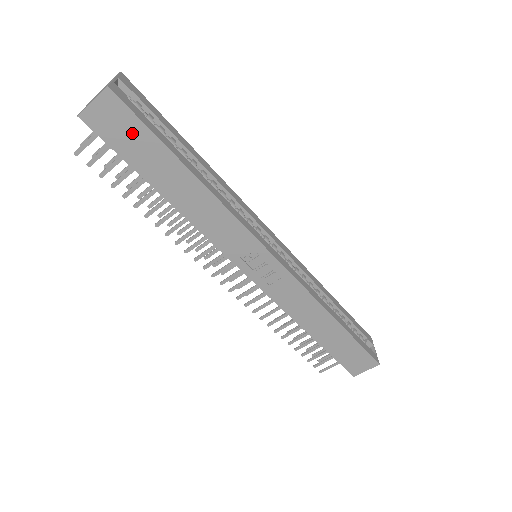
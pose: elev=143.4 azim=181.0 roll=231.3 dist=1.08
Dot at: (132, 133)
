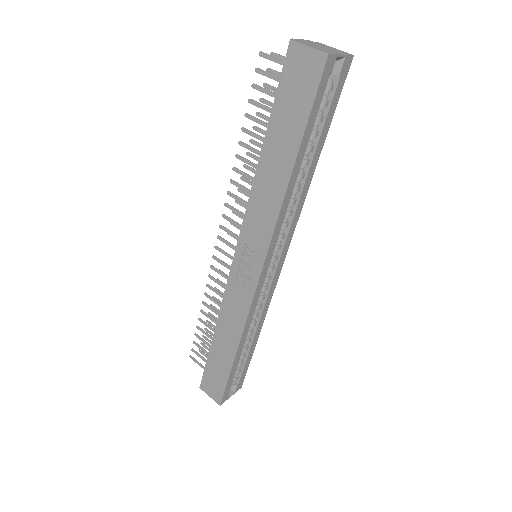
Dot at: (300, 96)
